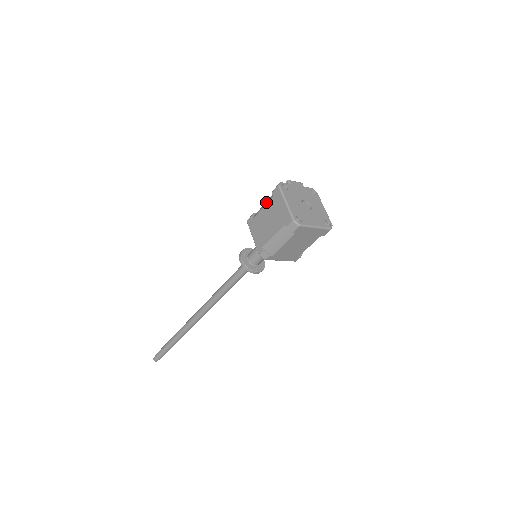
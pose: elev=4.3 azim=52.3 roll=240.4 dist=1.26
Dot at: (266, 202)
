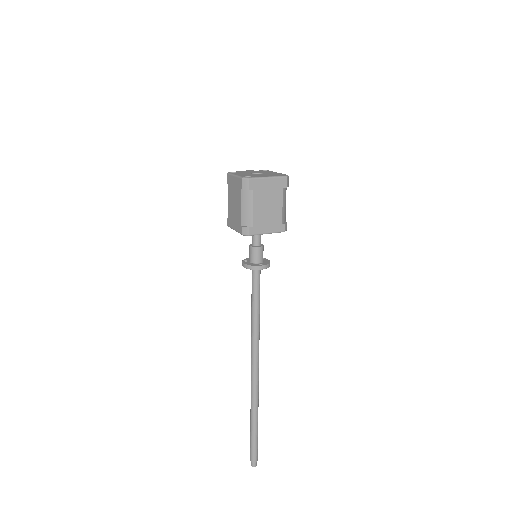
Dot at: (228, 195)
